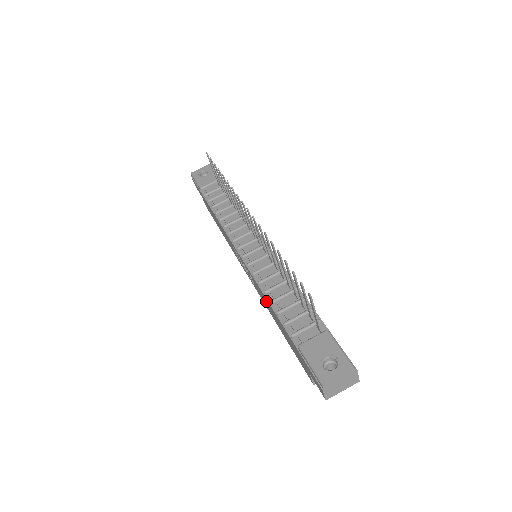
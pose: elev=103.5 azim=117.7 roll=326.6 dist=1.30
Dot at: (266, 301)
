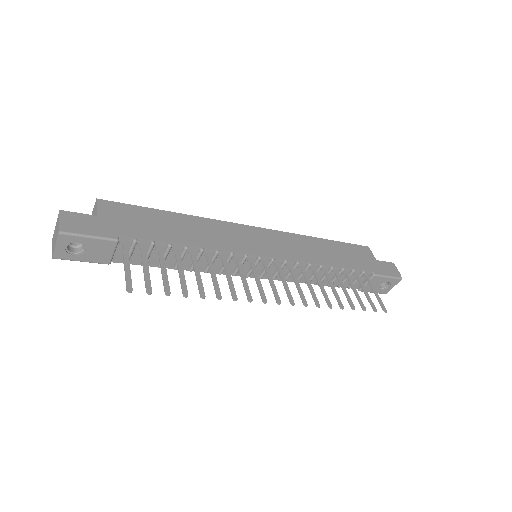
Dot at: occluded
